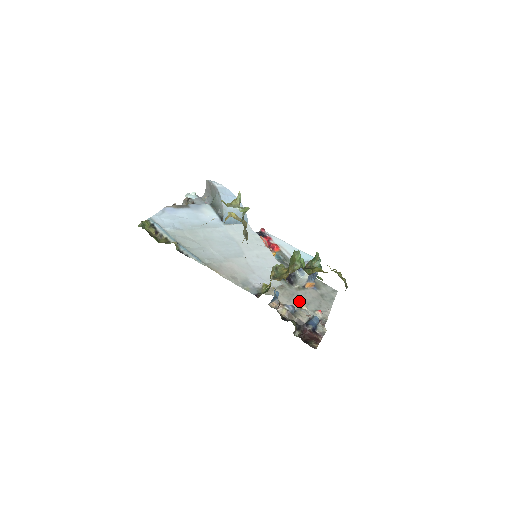
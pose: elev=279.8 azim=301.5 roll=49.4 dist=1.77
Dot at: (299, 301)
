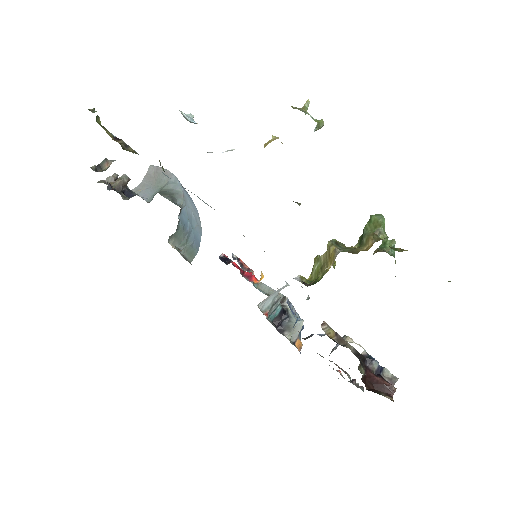
Dot at: occluded
